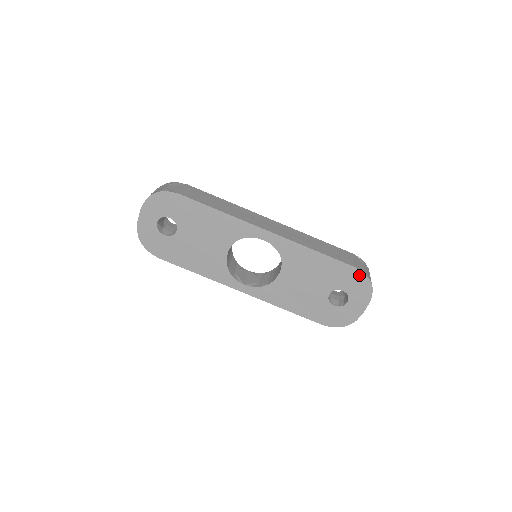
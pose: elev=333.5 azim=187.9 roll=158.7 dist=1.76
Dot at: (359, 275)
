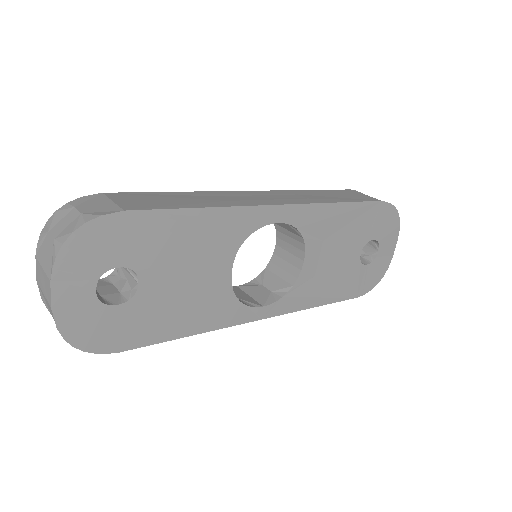
Dot at: (386, 209)
